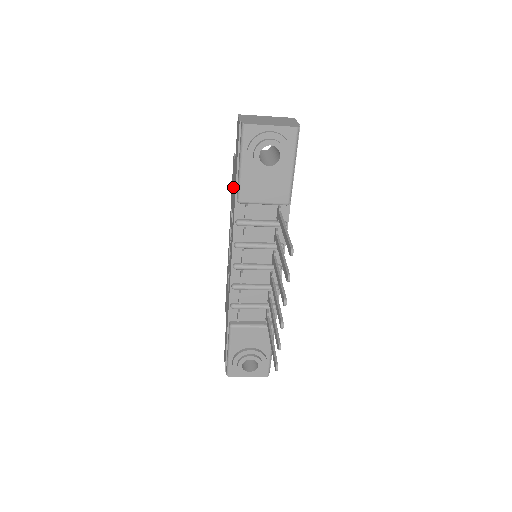
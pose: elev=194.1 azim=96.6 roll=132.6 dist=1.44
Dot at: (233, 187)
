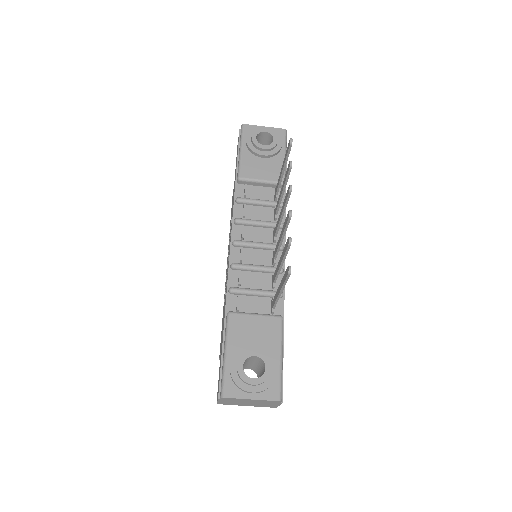
Dot at: occluded
